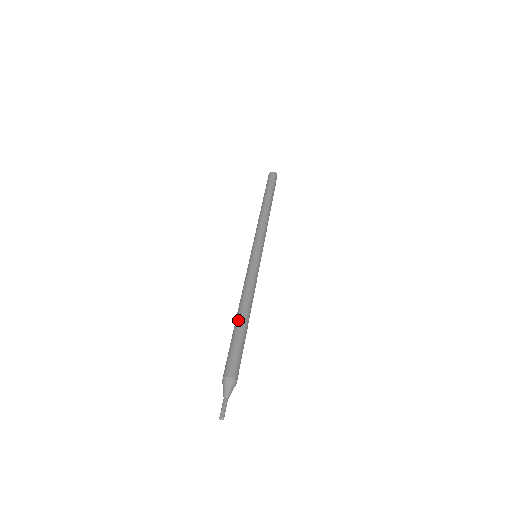
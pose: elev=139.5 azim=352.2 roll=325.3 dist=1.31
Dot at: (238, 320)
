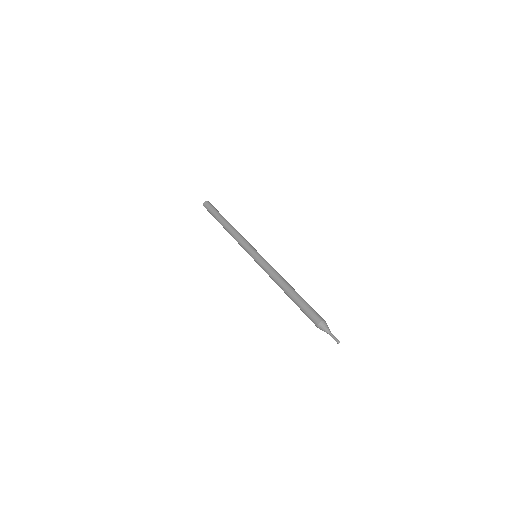
Dot at: (293, 291)
